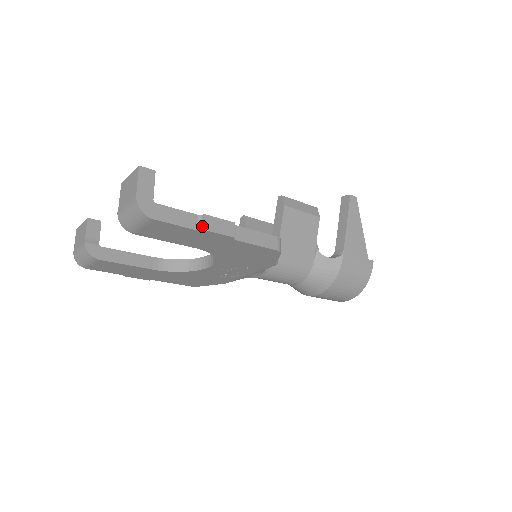
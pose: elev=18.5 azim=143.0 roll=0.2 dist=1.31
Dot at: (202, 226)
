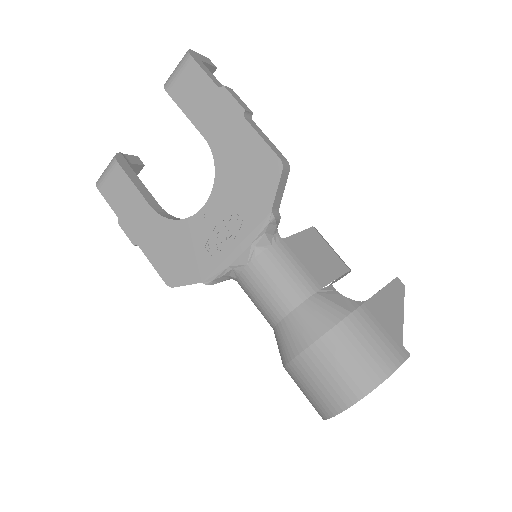
Dot at: (224, 87)
